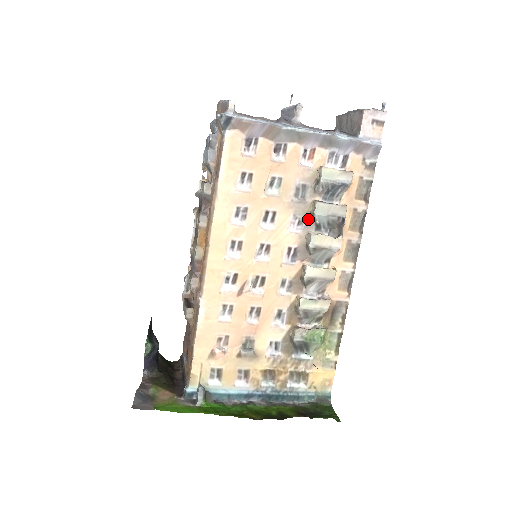
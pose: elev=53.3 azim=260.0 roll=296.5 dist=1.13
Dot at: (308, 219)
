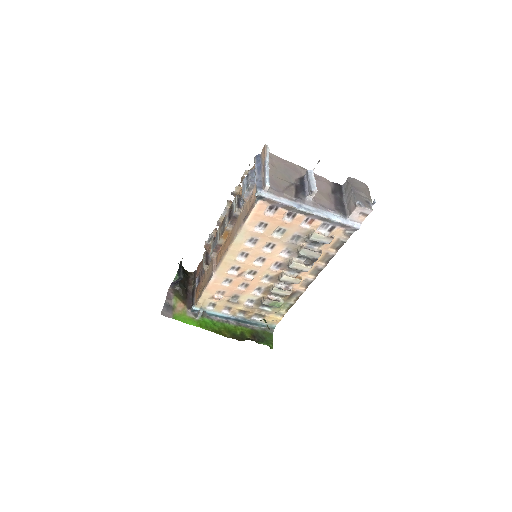
Dot at: (295, 252)
